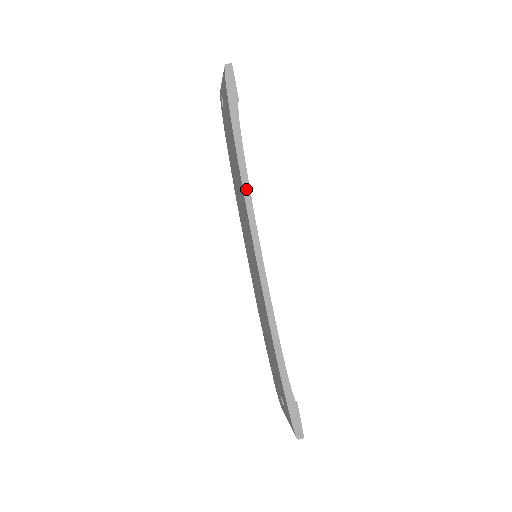
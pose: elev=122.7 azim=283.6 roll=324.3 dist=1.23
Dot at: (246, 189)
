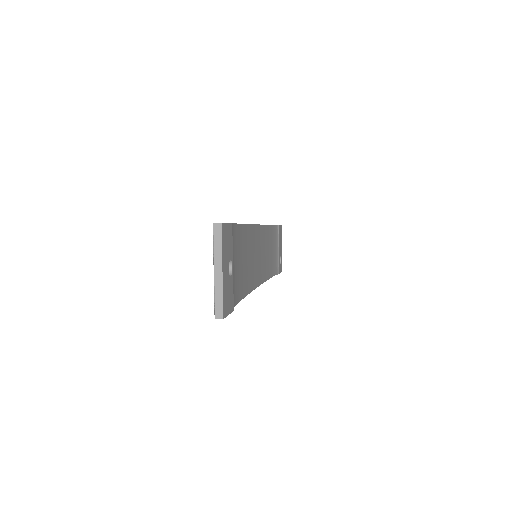
Dot at: occluded
